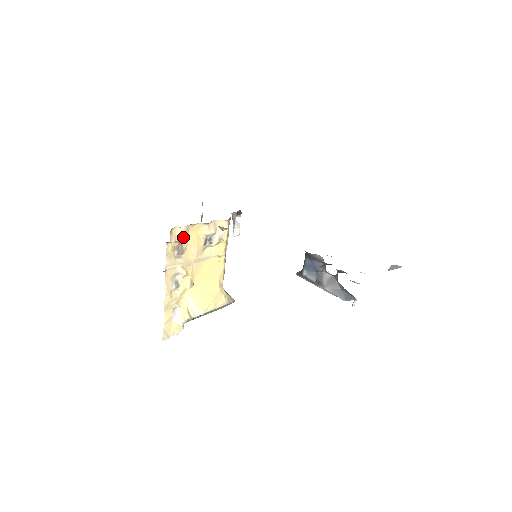
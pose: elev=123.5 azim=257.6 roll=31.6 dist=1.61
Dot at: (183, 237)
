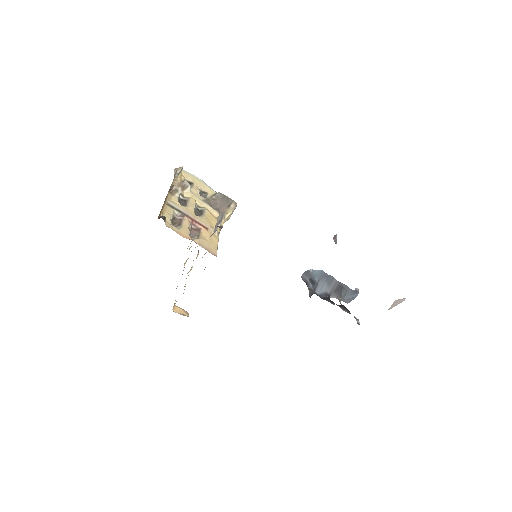
Dot at: occluded
